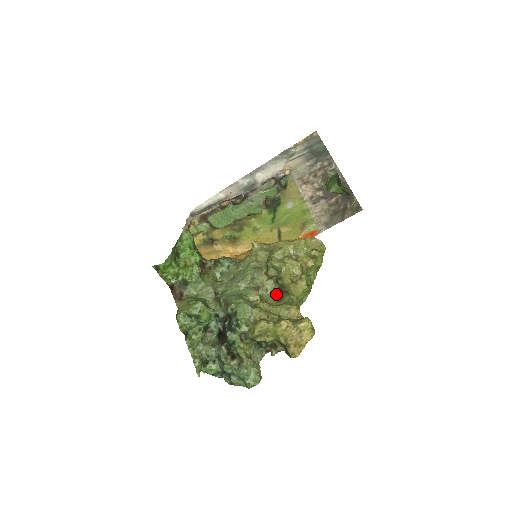
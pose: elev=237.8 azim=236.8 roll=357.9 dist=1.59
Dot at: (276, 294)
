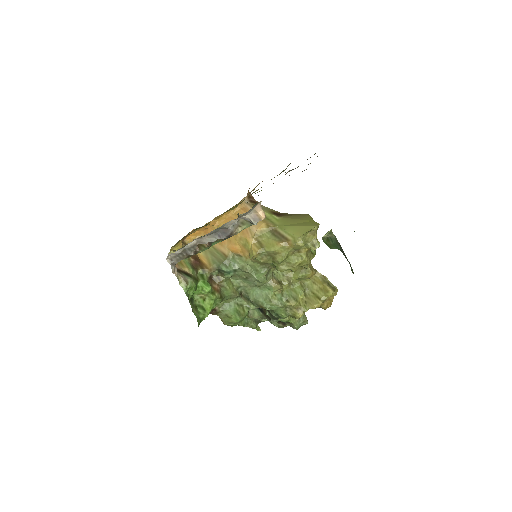
Dot at: occluded
